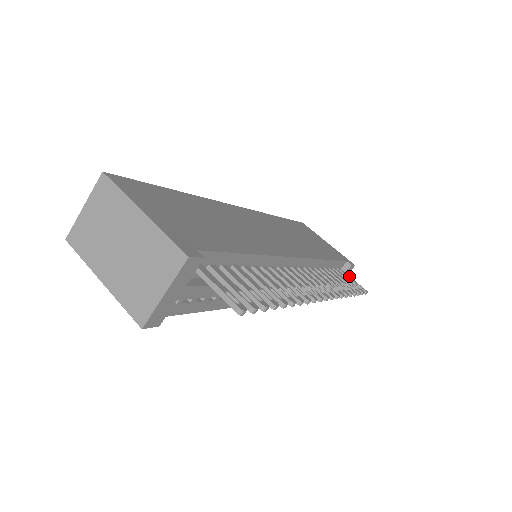
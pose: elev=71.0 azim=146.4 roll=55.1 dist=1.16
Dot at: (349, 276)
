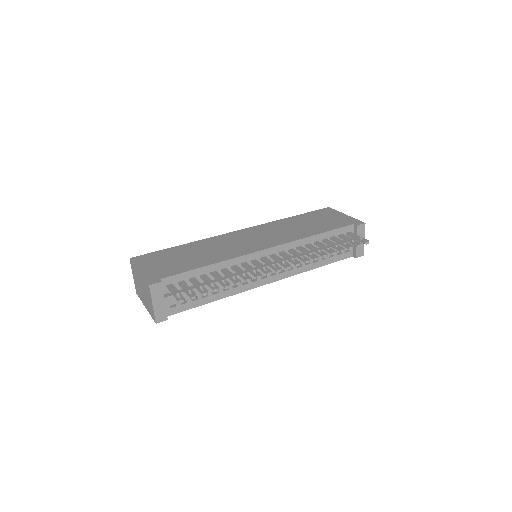
Dot at: (356, 235)
